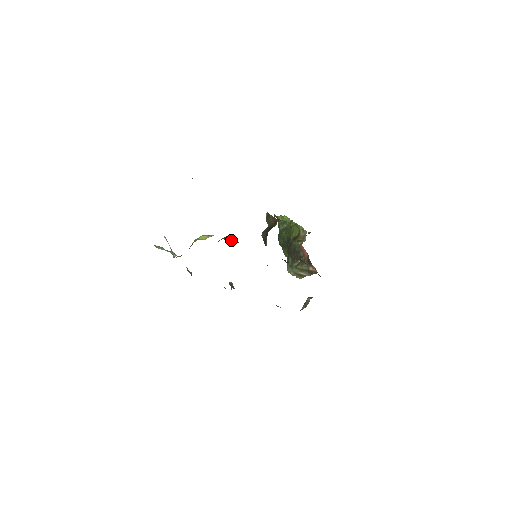
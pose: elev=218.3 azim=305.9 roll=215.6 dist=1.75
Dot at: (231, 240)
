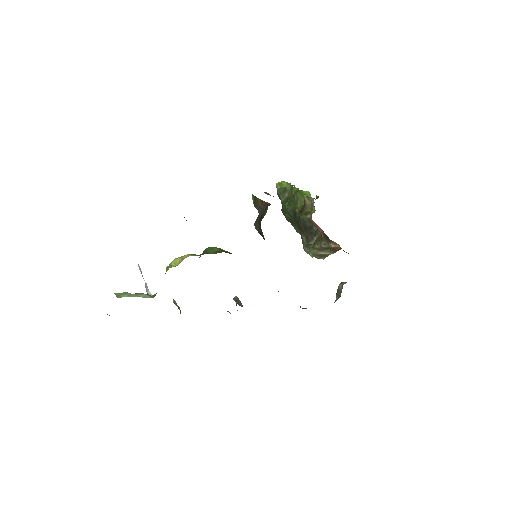
Dot at: (214, 252)
